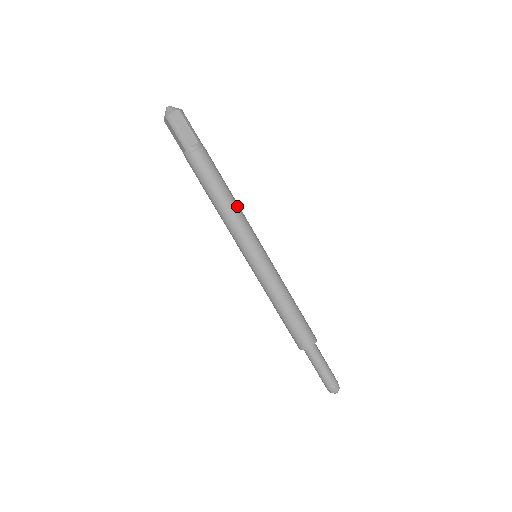
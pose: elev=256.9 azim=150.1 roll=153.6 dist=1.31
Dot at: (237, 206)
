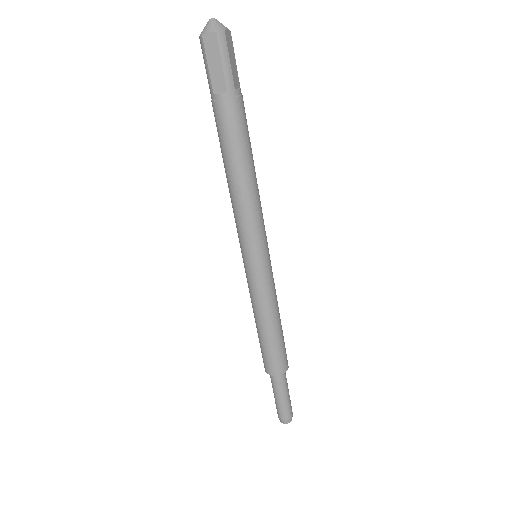
Dot at: (248, 194)
